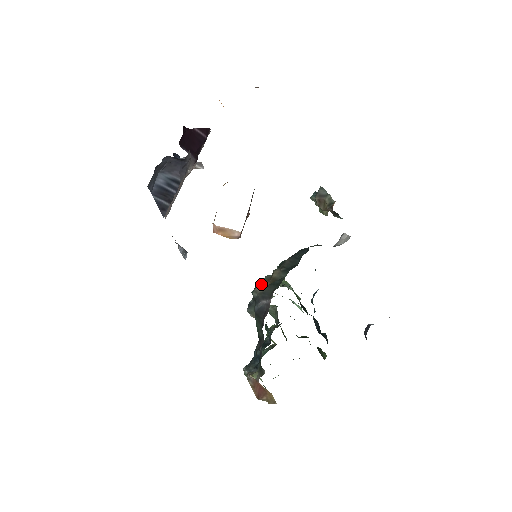
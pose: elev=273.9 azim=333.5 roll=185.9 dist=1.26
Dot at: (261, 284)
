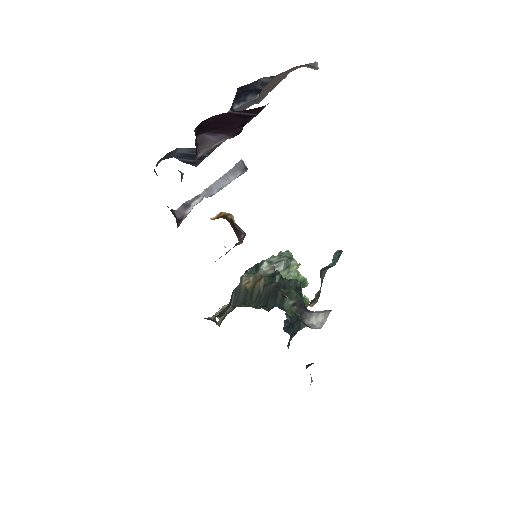
Dot at: (249, 277)
